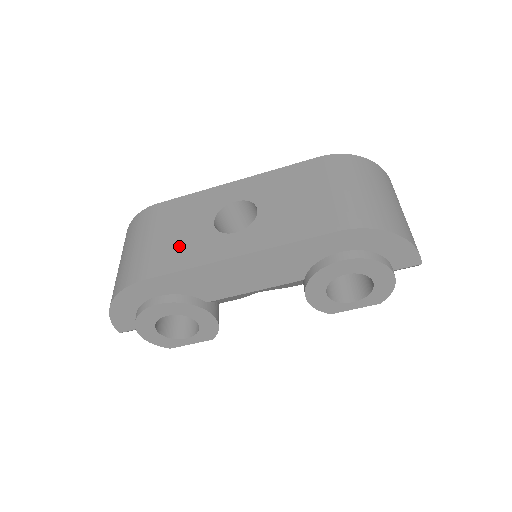
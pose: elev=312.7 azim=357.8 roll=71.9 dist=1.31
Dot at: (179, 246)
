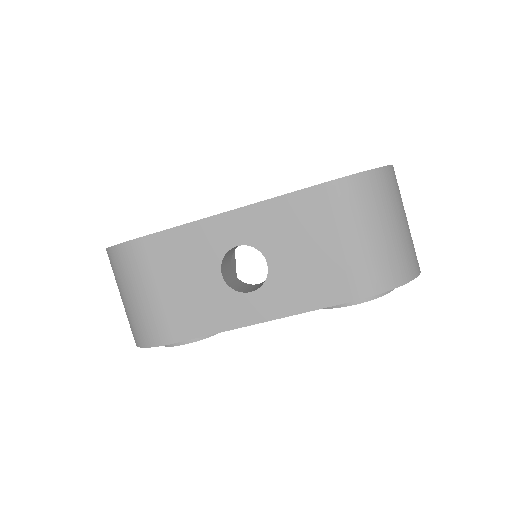
Dot at: (194, 305)
